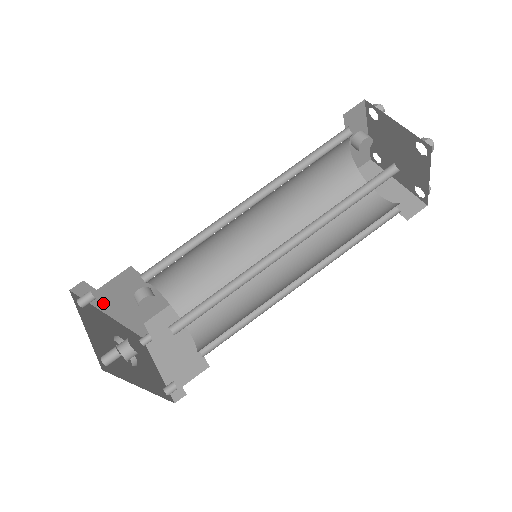
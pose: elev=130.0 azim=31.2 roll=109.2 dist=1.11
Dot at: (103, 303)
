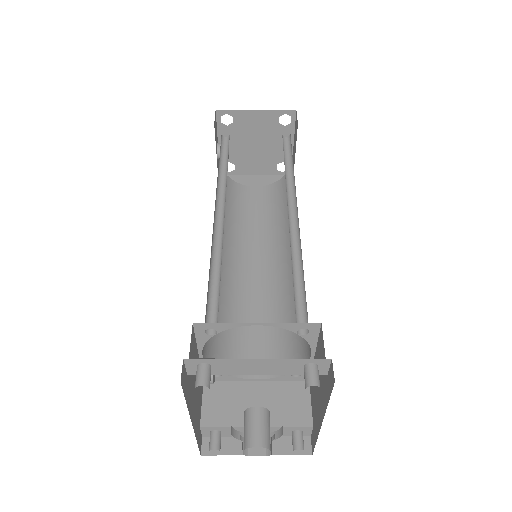
Dot at: (189, 400)
